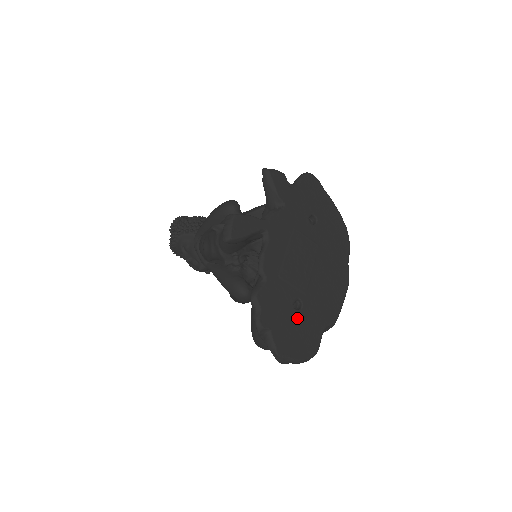
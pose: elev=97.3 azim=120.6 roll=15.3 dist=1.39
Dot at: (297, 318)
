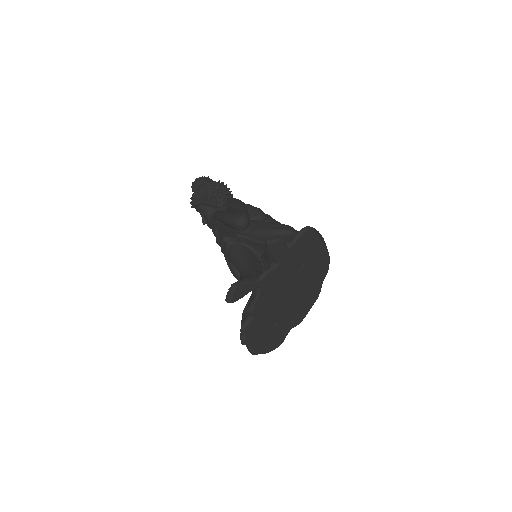
Dot at: (271, 331)
